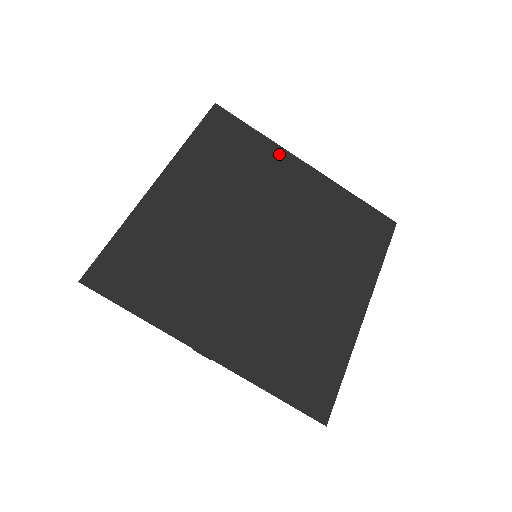
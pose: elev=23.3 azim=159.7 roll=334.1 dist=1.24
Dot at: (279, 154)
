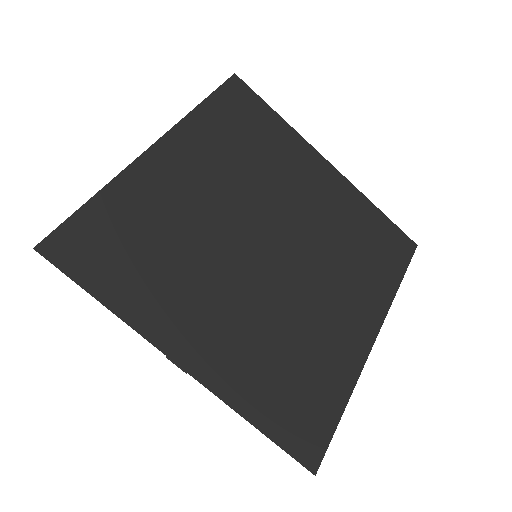
Dot at: (299, 144)
